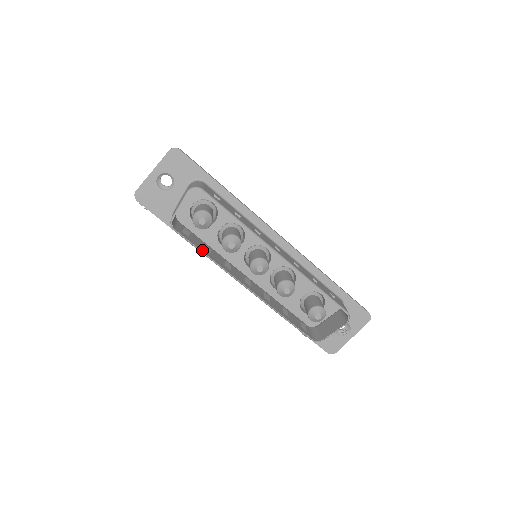
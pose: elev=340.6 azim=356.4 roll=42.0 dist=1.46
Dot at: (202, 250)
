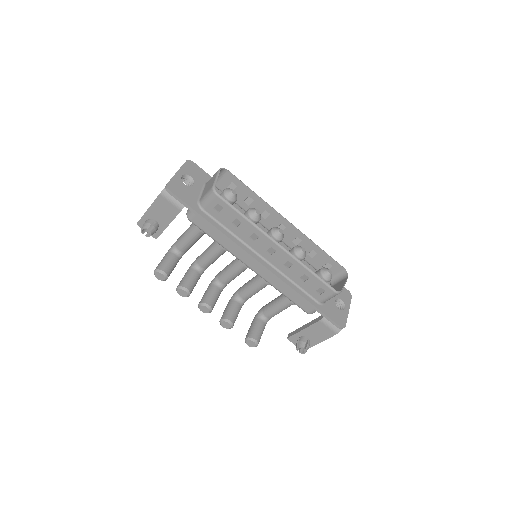
Dot at: (239, 213)
